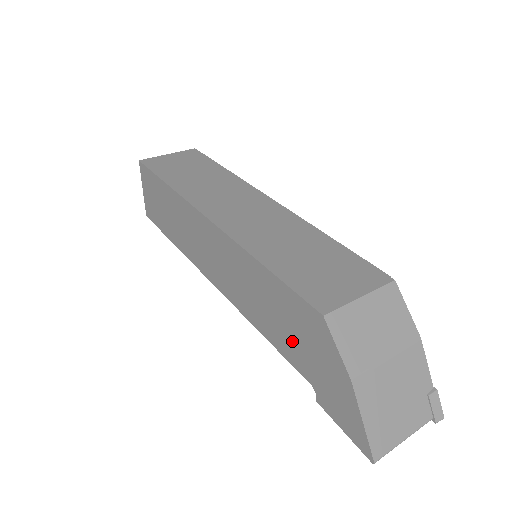
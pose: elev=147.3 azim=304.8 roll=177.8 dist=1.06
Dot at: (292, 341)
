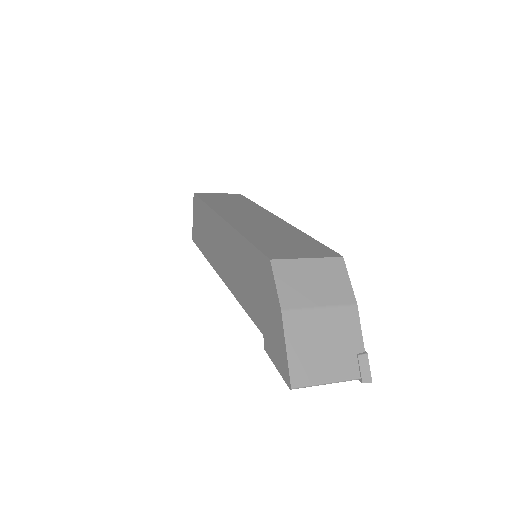
Dot at: (255, 298)
